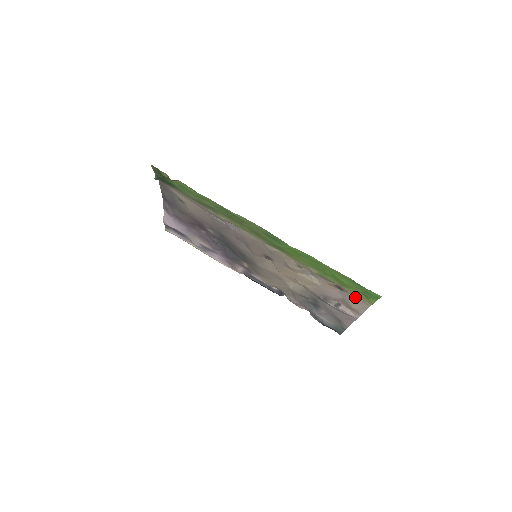
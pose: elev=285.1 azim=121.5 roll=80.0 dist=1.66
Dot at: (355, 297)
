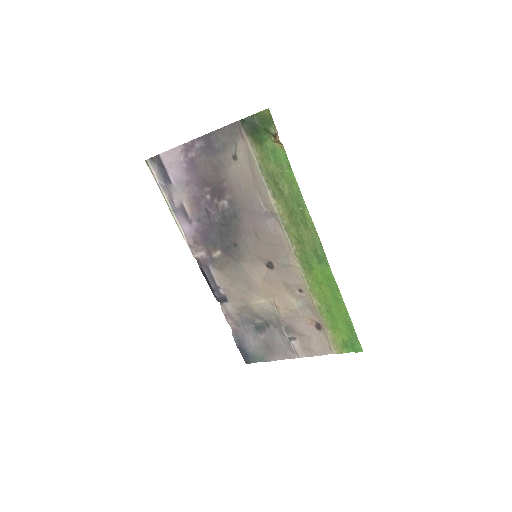
Dot at: (327, 340)
